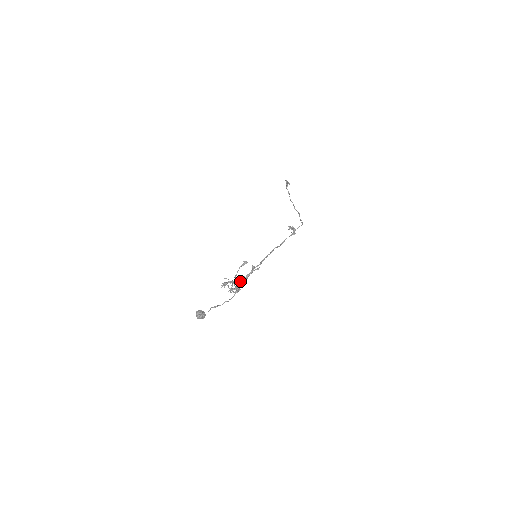
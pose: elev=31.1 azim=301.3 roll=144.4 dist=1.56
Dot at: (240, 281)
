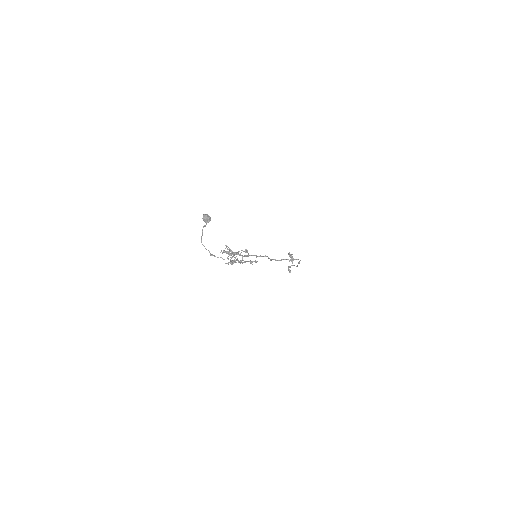
Dot at: (239, 254)
